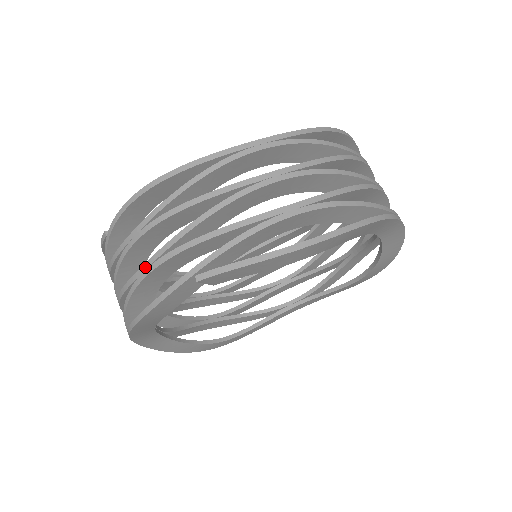
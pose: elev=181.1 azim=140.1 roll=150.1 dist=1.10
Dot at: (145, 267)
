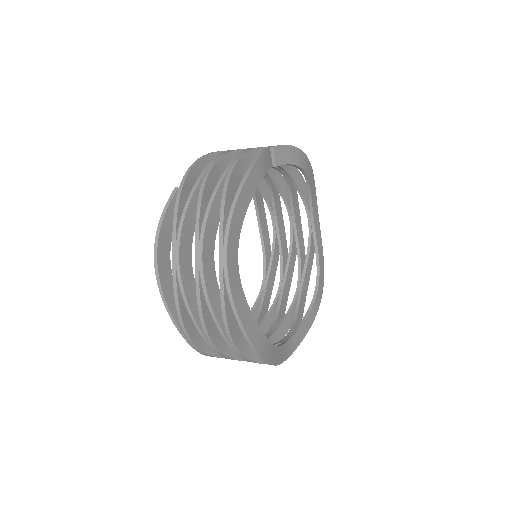
Dot at: (233, 160)
